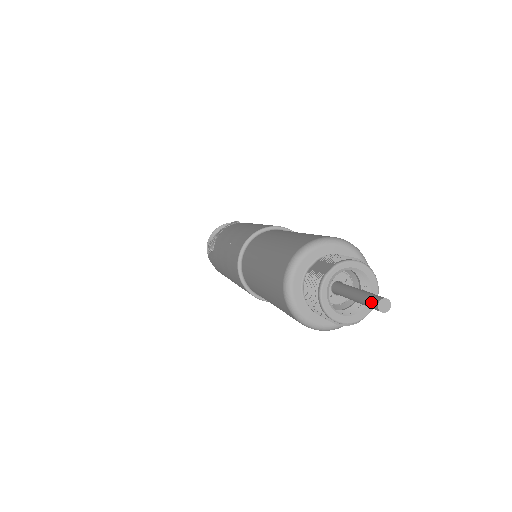
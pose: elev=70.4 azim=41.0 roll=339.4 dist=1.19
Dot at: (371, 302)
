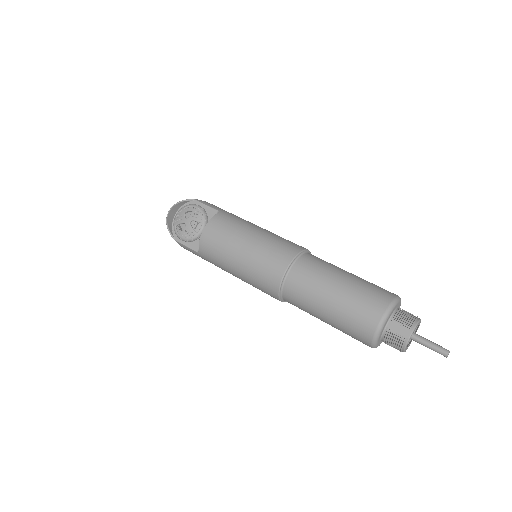
Dot at: (441, 353)
